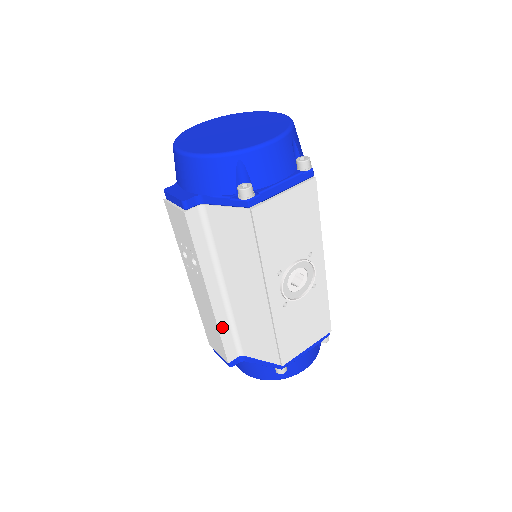
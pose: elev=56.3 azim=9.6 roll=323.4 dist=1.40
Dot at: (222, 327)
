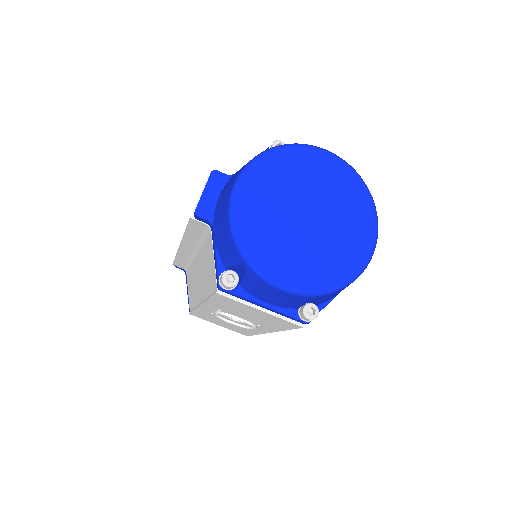
Dot at: (180, 257)
